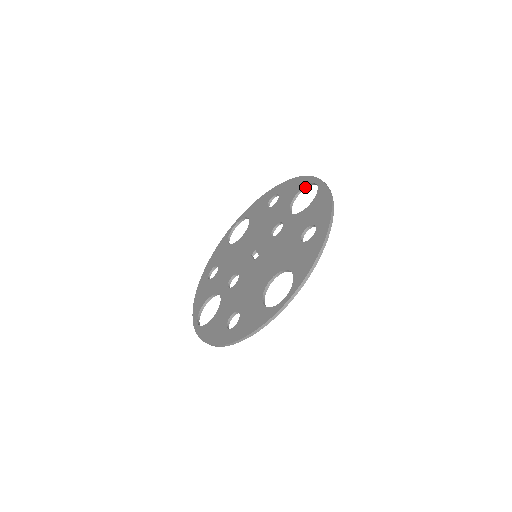
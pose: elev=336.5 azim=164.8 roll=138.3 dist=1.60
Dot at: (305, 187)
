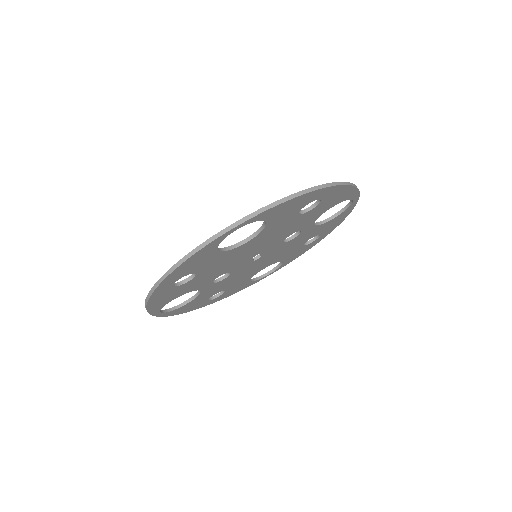
Dot at: (342, 210)
